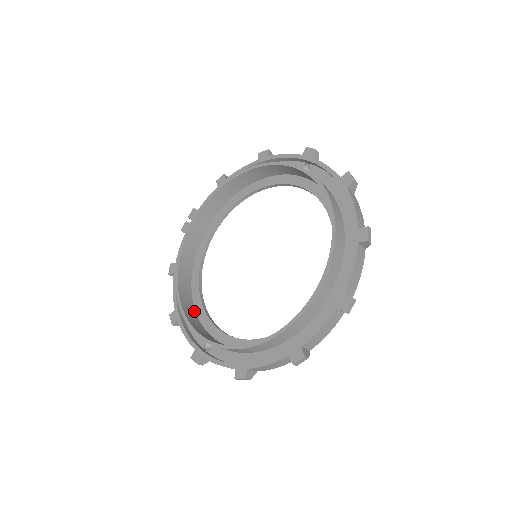
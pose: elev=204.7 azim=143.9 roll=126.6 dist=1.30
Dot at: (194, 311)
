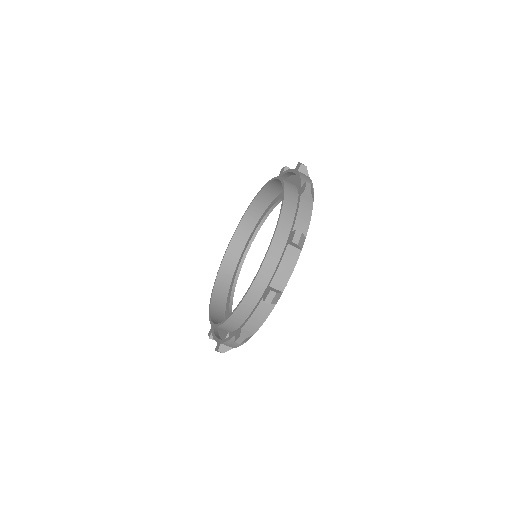
Dot at: occluded
